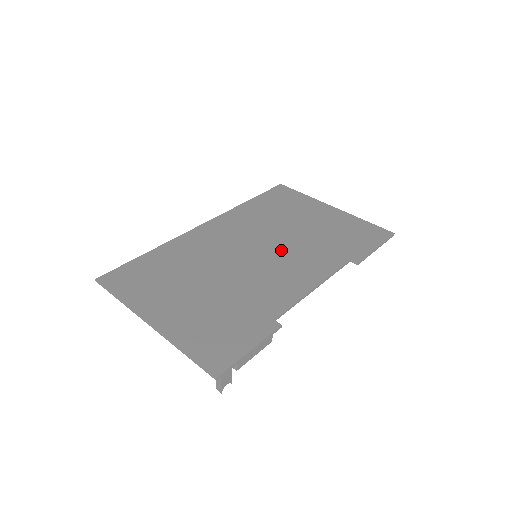
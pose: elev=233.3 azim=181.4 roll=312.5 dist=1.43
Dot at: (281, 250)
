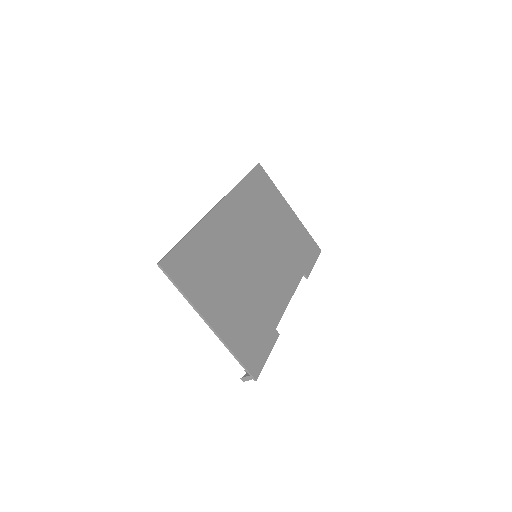
Dot at: (270, 254)
